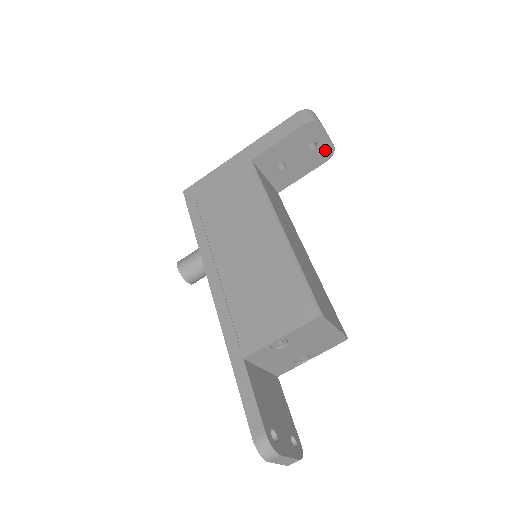
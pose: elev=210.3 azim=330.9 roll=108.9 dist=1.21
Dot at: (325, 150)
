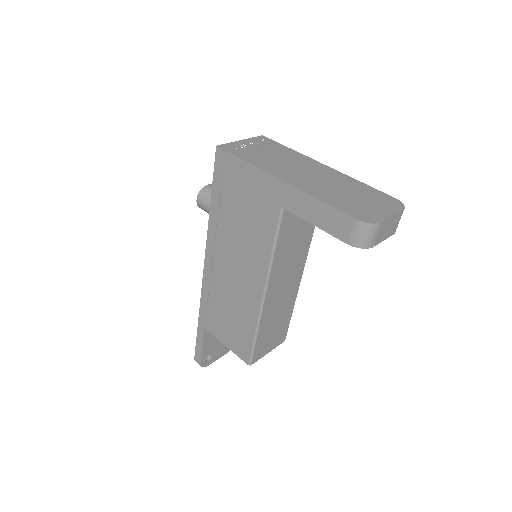
Dot at: occluded
